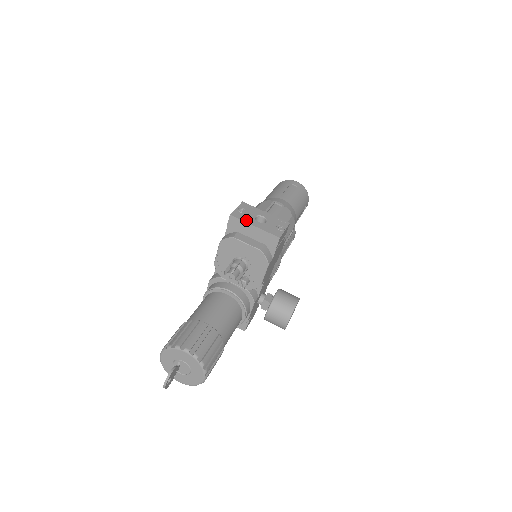
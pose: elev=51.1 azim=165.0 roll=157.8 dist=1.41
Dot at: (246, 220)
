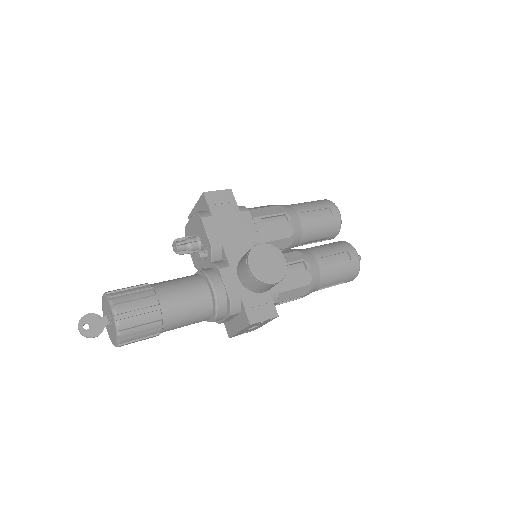
Dot at: occluded
